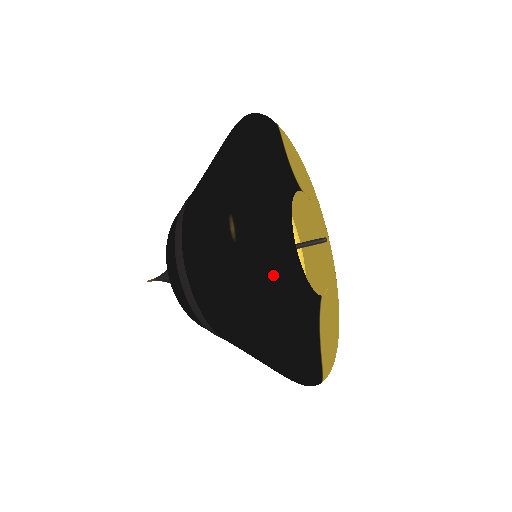
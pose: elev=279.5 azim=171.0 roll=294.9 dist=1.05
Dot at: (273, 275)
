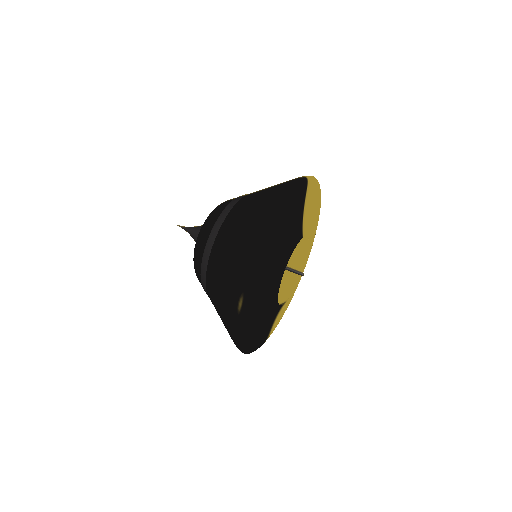
Dot at: (256, 315)
